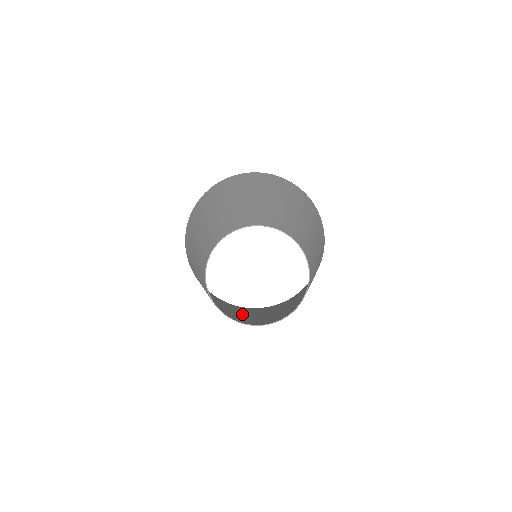
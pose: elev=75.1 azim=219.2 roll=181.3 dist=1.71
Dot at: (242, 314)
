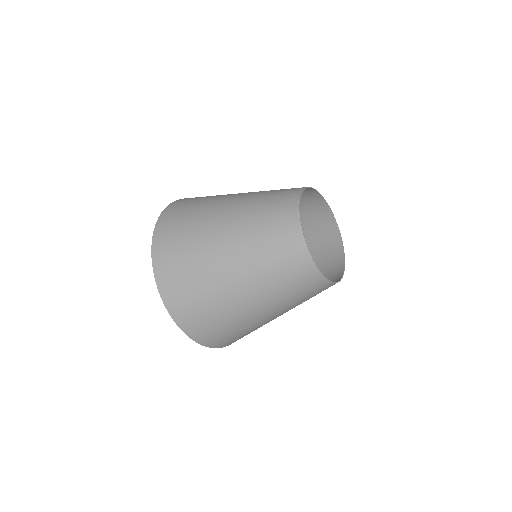
Dot at: (235, 268)
